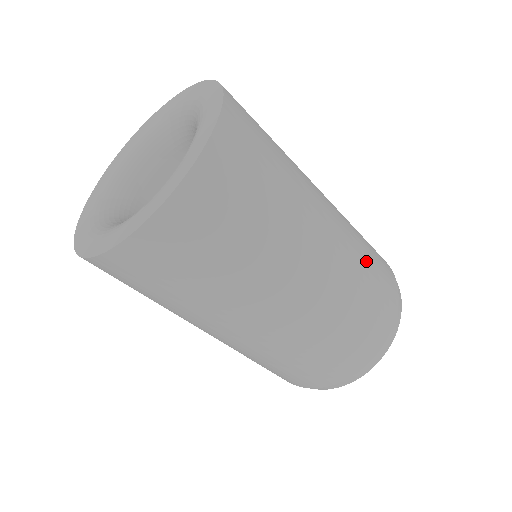
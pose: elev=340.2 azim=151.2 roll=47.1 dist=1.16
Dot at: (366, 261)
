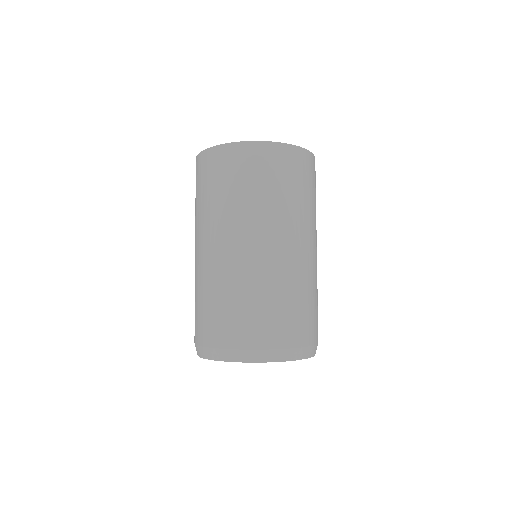
Dot at: occluded
